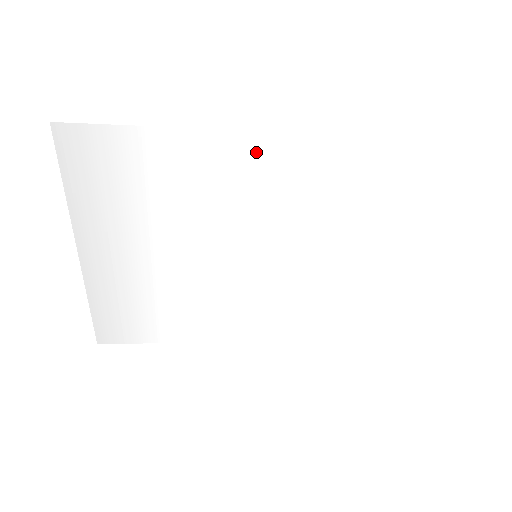
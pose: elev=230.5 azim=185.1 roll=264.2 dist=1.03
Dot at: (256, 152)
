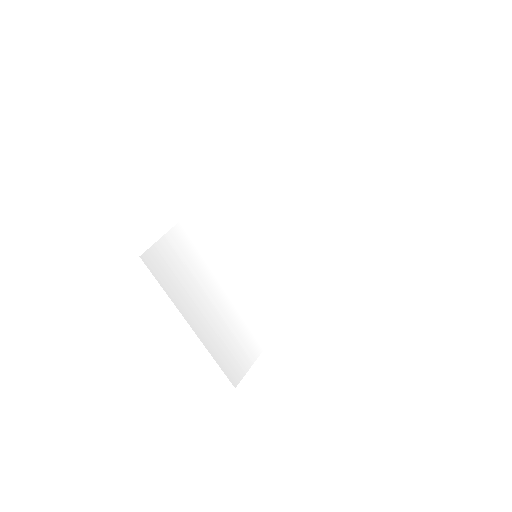
Dot at: (218, 203)
